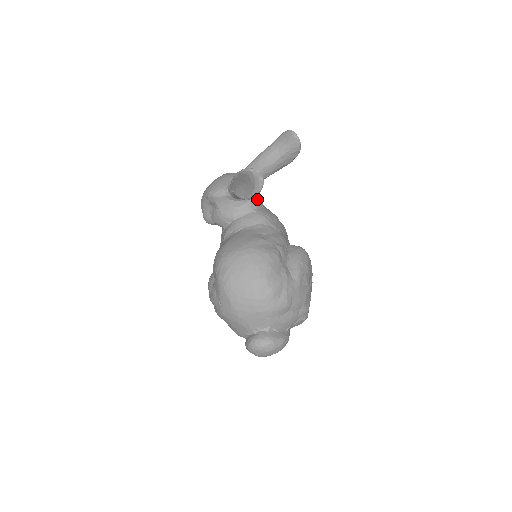
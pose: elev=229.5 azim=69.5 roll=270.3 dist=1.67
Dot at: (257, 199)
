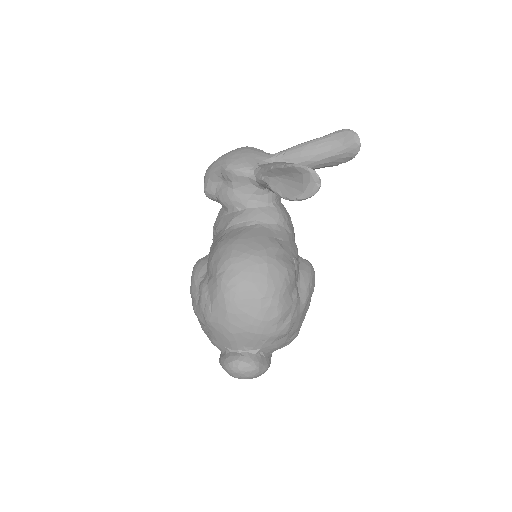
Dot at: occluded
